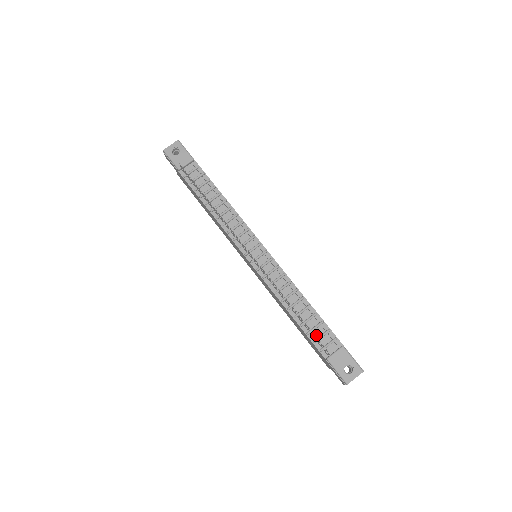
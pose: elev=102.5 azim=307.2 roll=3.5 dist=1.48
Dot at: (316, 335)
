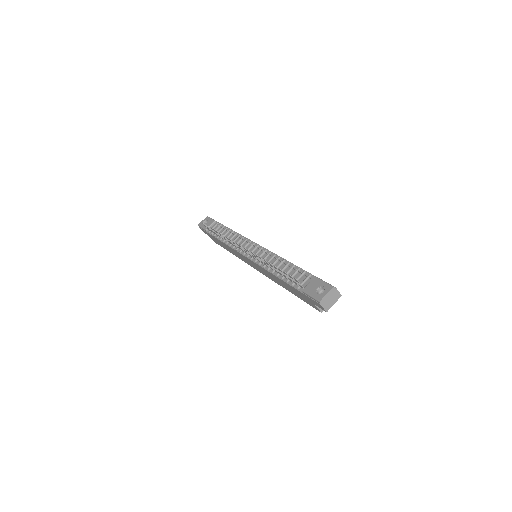
Dot at: occluded
